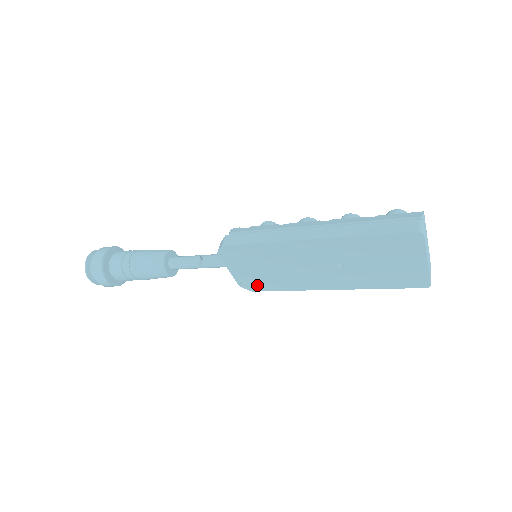
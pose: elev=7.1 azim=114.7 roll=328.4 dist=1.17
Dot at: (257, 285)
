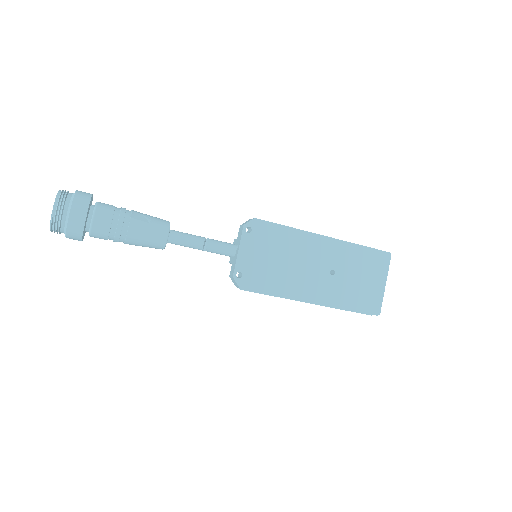
Dot at: (251, 280)
